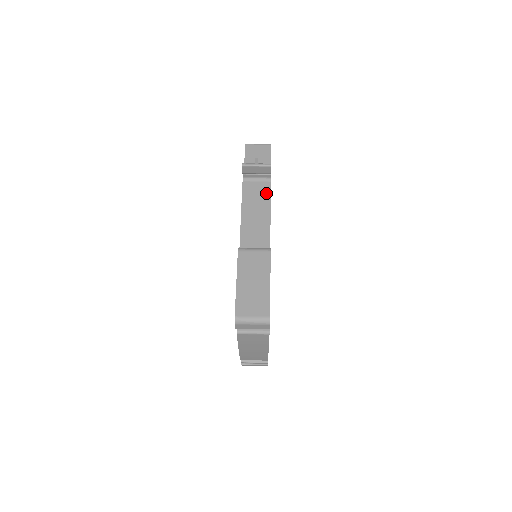
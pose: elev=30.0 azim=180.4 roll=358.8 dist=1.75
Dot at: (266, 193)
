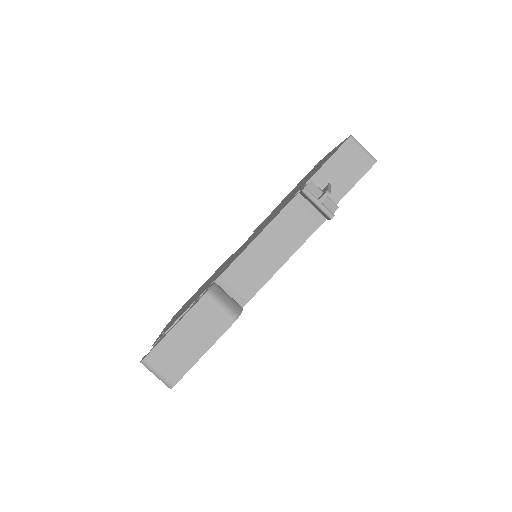
Dot at: (304, 234)
